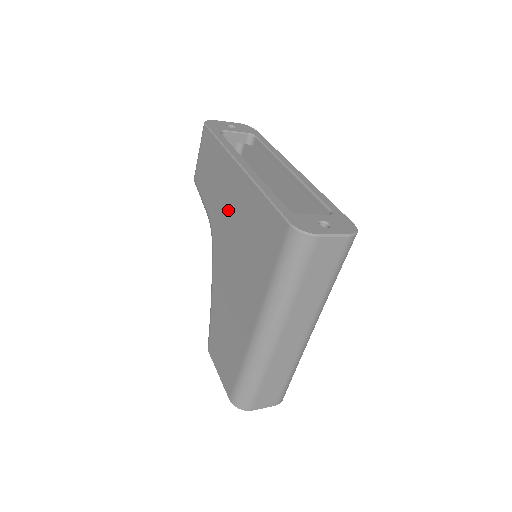
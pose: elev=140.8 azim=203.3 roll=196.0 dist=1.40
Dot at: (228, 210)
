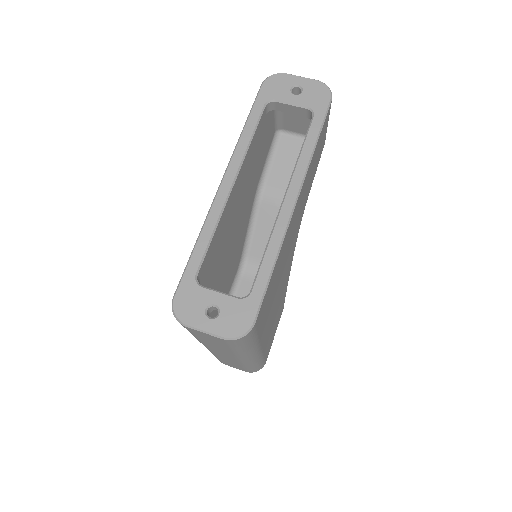
Dot at: occluded
